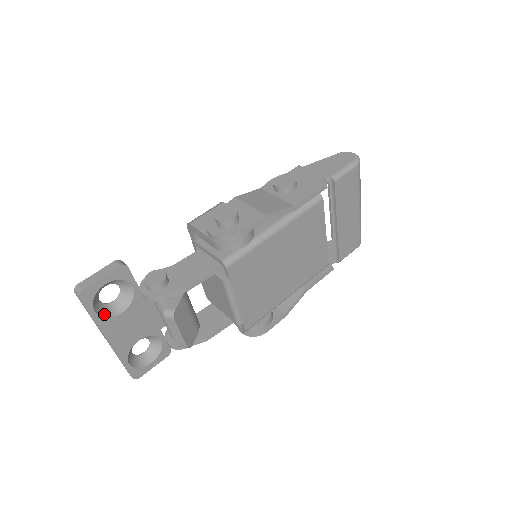
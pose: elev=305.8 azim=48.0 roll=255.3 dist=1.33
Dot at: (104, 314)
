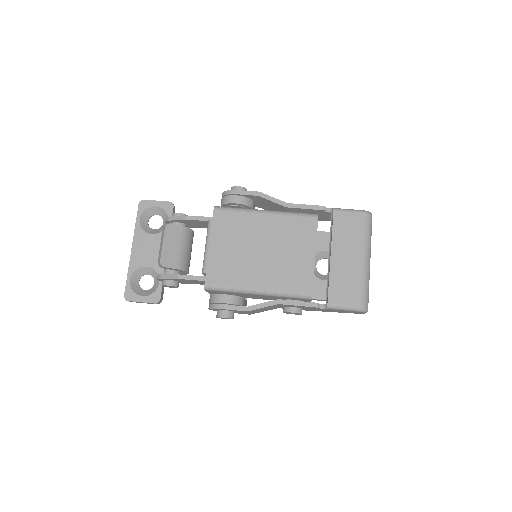
Dot at: (143, 227)
